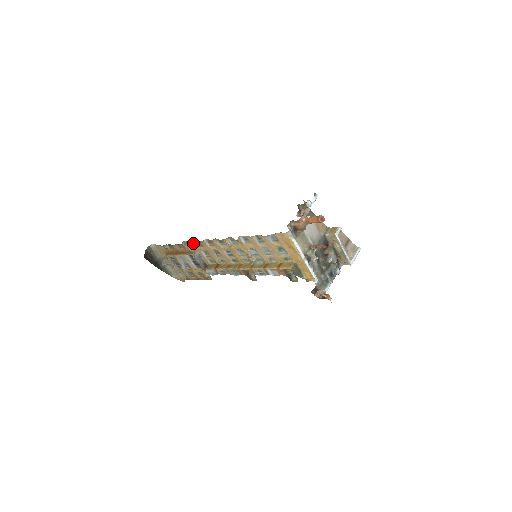
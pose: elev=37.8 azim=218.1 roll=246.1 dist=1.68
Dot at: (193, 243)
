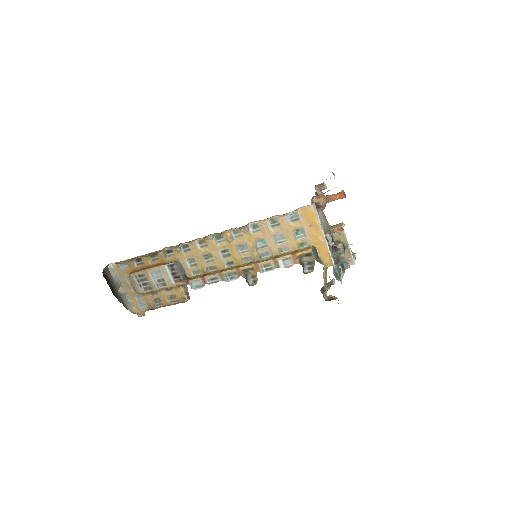
Dot at: (178, 247)
